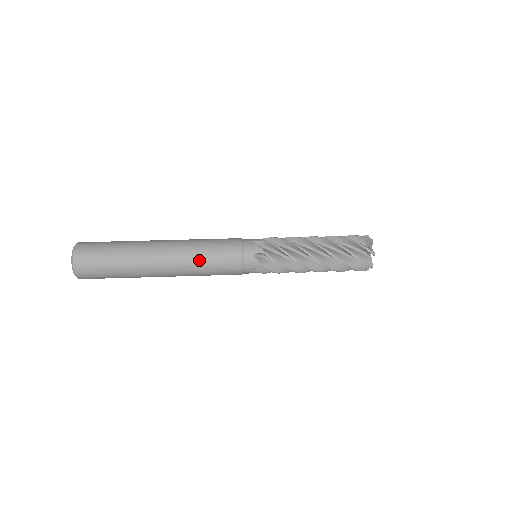
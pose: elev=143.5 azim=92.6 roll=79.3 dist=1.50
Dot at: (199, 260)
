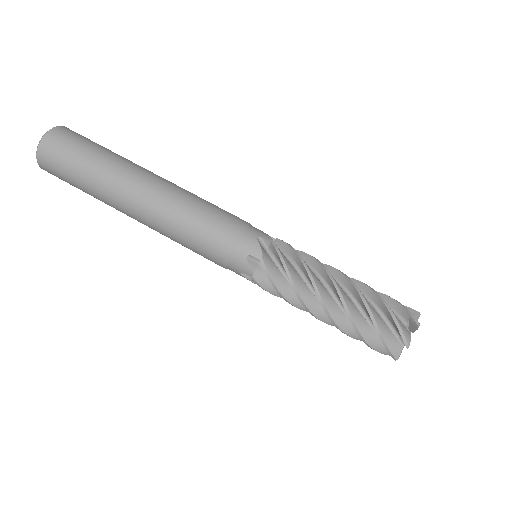
Dot at: (175, 240)
